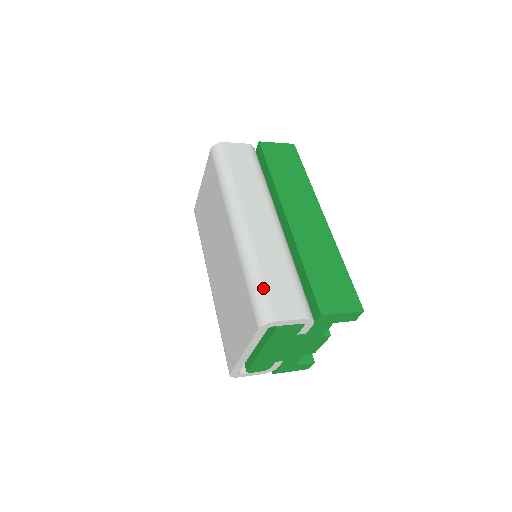
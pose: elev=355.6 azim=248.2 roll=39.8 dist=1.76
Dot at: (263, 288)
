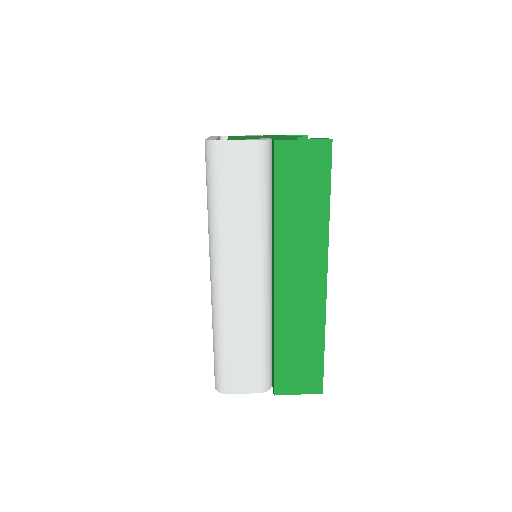
Dot at: (224, 361)
